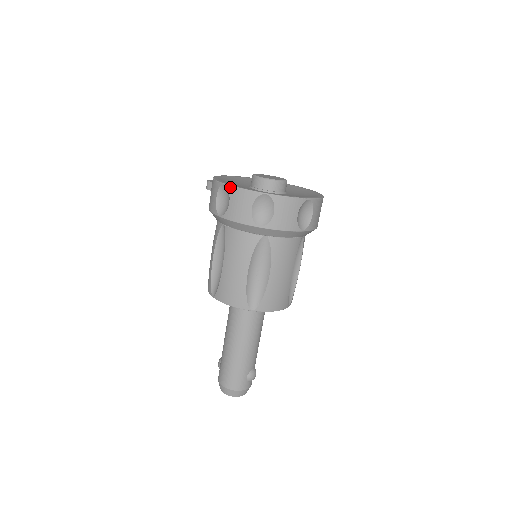
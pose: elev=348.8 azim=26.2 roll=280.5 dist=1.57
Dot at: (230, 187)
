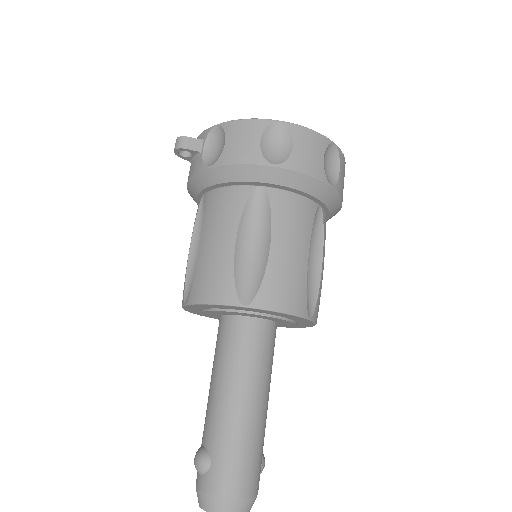
Dot at: (293, 125)
